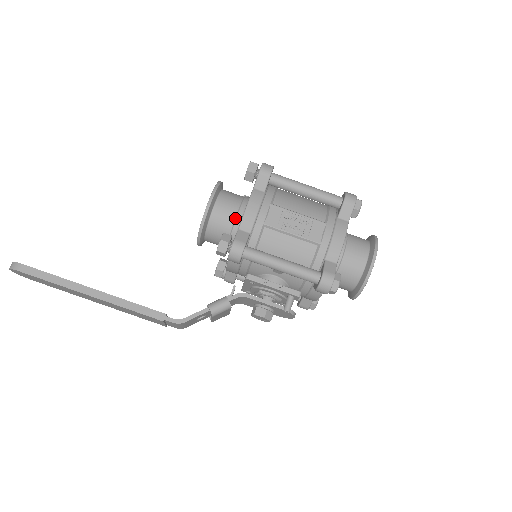
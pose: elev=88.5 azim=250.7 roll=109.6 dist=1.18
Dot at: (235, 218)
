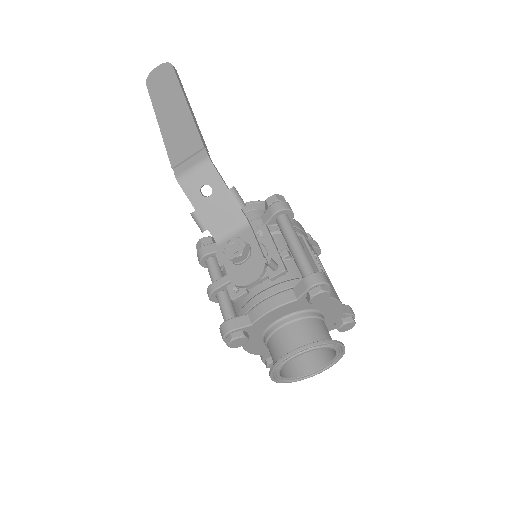
Dot at: occluded
